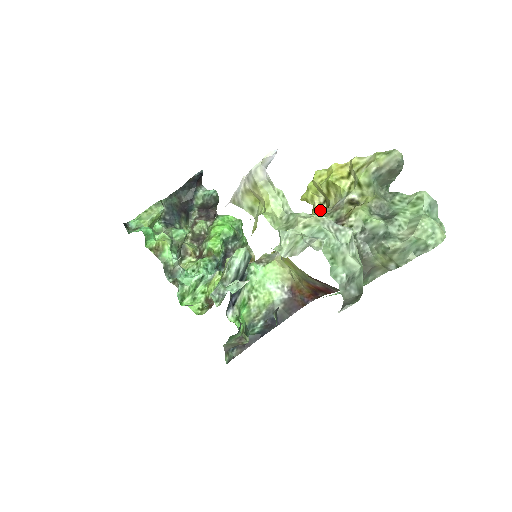
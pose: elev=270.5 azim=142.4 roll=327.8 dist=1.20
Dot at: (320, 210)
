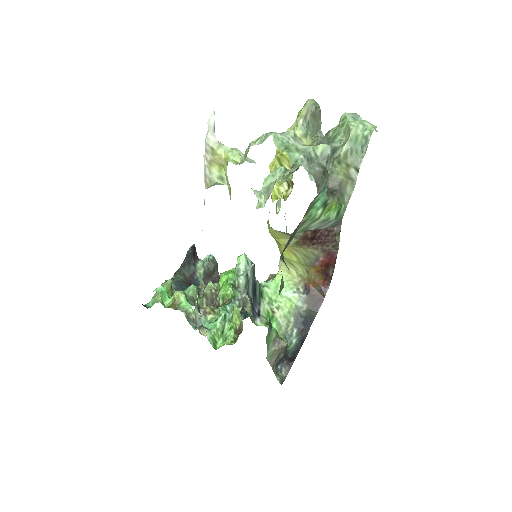
Dot at: (289, 194)
